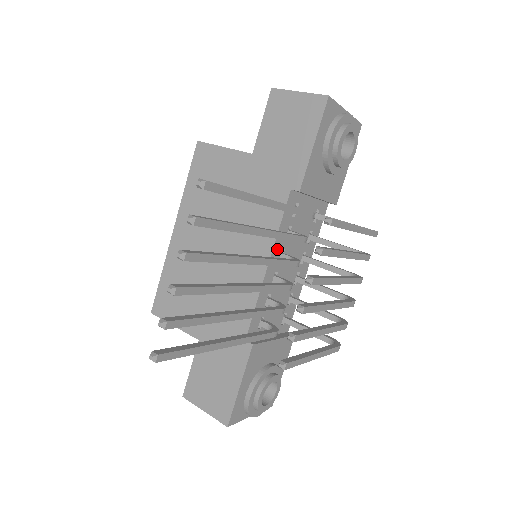
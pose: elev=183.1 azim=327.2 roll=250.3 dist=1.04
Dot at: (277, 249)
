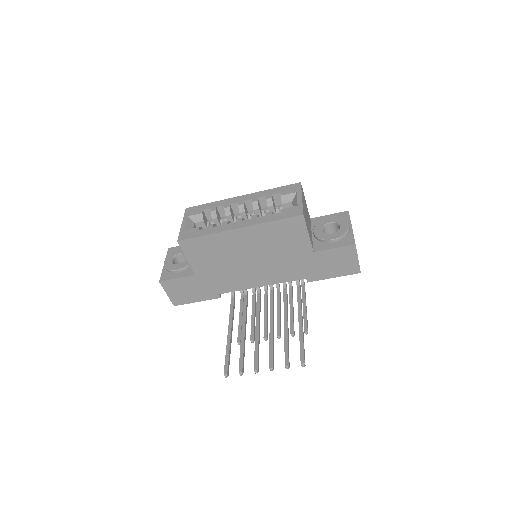
Dot at: occluded
